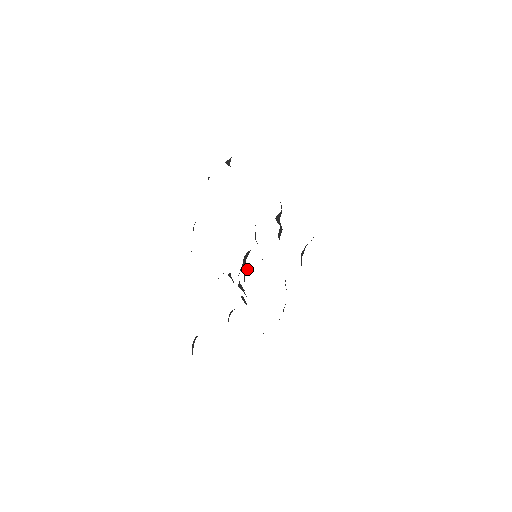
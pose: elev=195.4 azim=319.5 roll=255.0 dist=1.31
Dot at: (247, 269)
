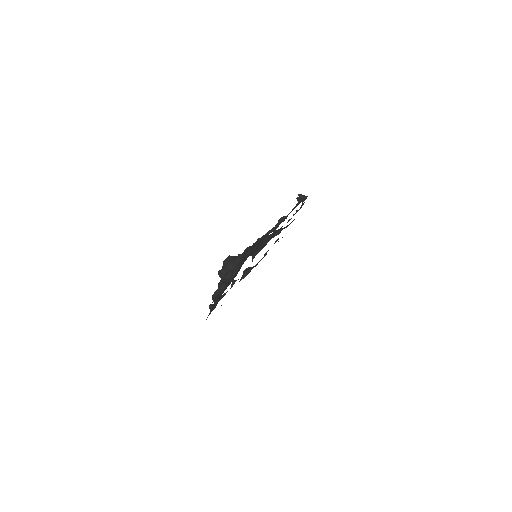
Dot at: (232, 256)
